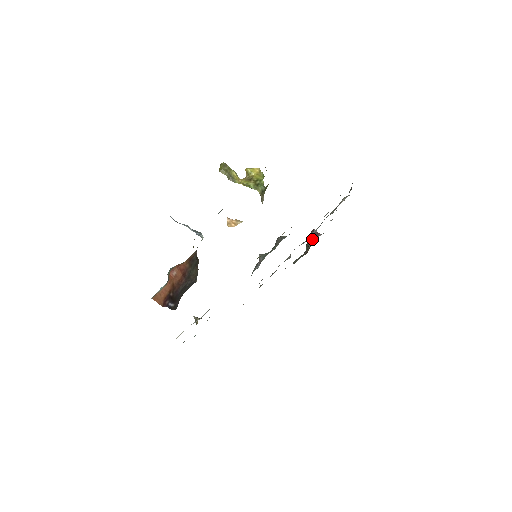
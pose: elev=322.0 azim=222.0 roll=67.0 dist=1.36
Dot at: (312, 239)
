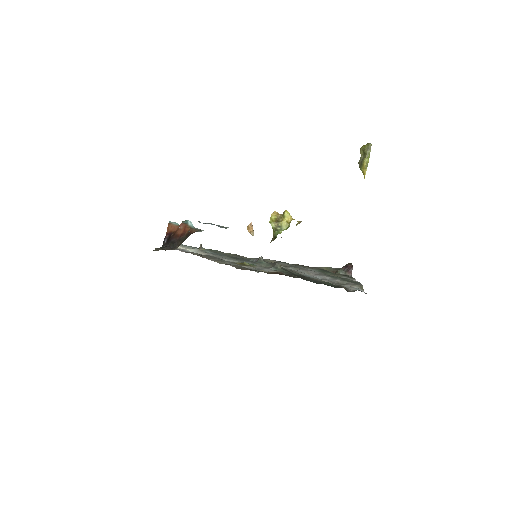
Dot at: (343, 270)
